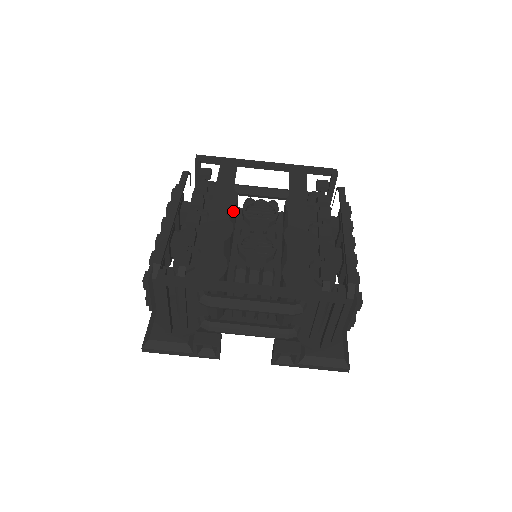
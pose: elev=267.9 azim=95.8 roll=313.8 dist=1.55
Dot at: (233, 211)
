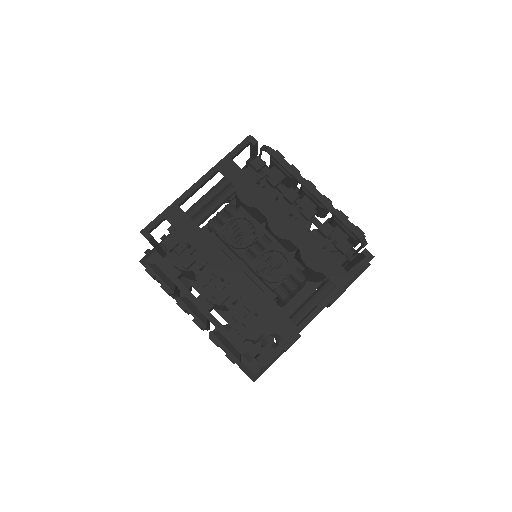
Dot at: occluded
